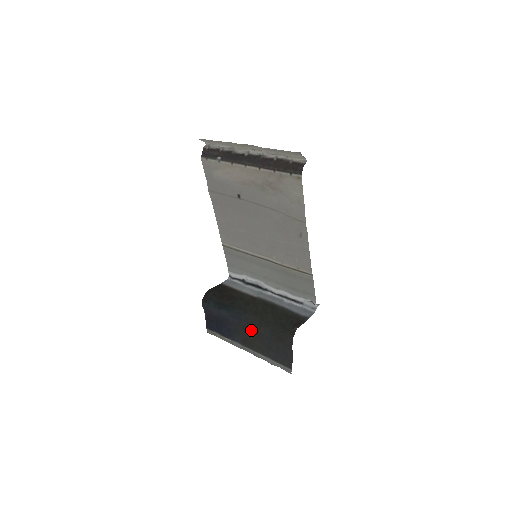
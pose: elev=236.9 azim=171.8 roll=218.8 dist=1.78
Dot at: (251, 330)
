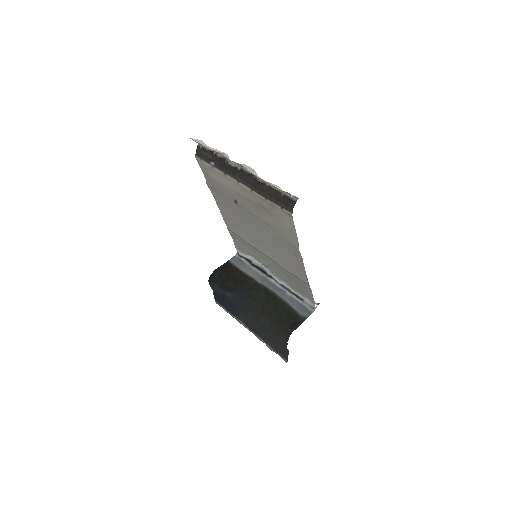
Dot at: (253, 315)
